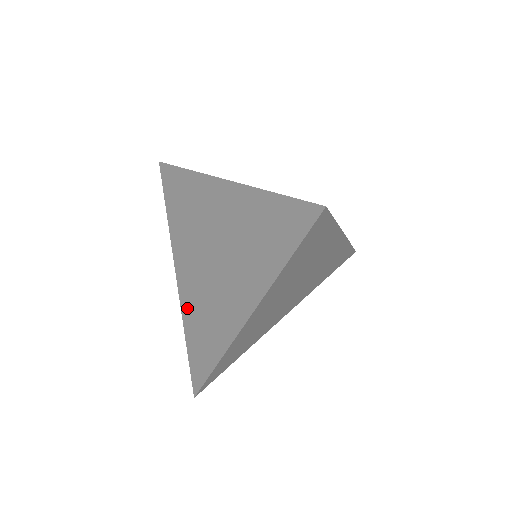
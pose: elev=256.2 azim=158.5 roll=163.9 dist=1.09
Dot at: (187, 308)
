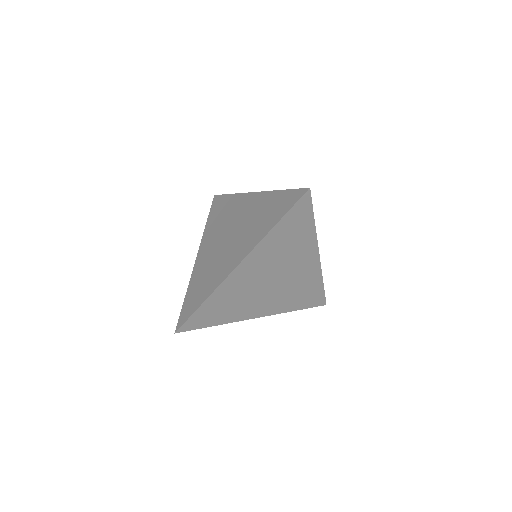
Dot at: (196, 274)
